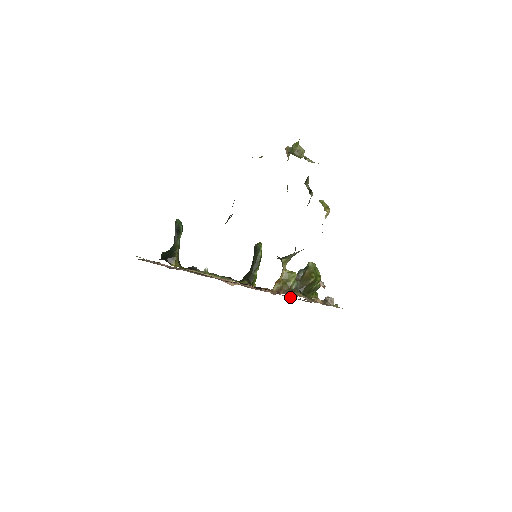
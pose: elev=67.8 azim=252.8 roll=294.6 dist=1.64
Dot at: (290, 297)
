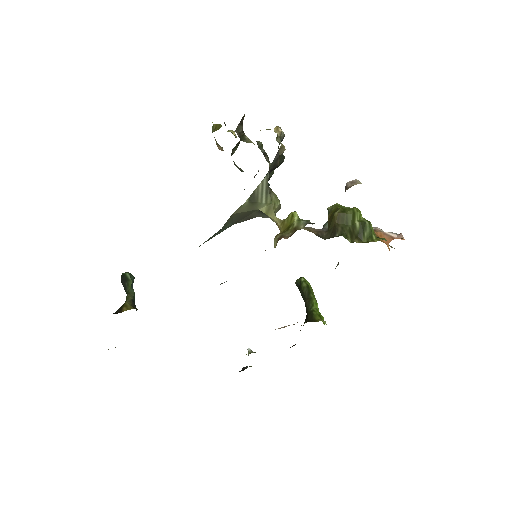
Dot at: occluded
